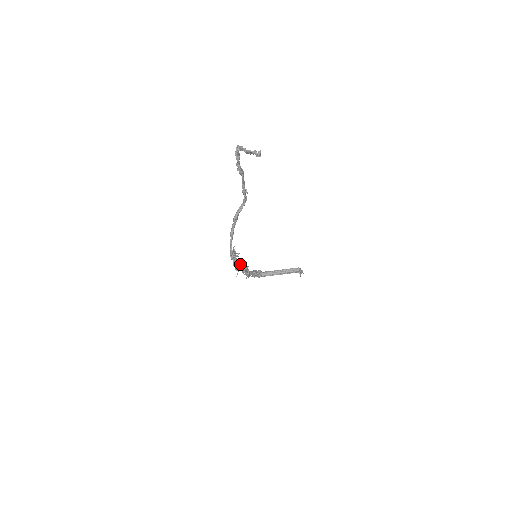
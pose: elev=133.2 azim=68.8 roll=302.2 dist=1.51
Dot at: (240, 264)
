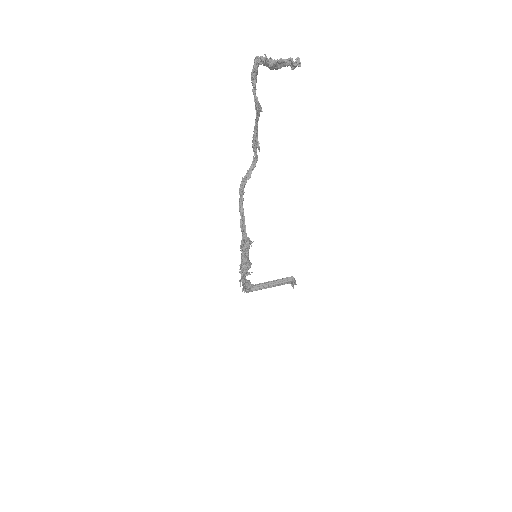
Dot at: occluded
